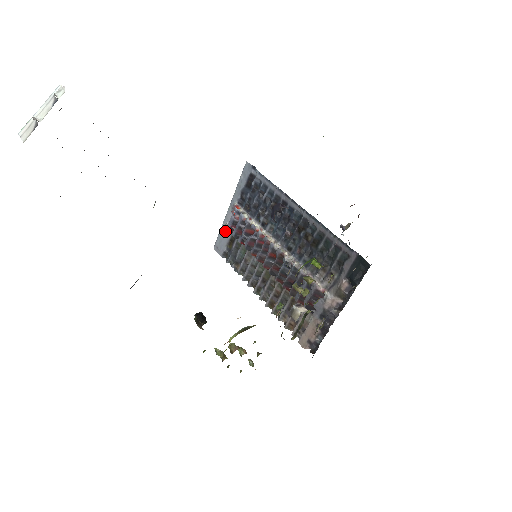
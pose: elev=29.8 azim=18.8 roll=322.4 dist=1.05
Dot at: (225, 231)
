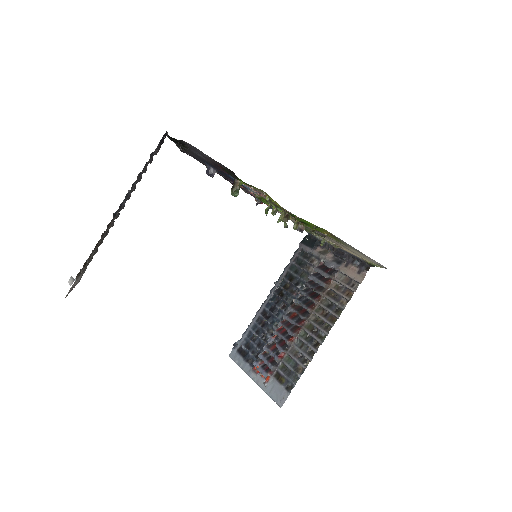
Dot at: (269, 386)
